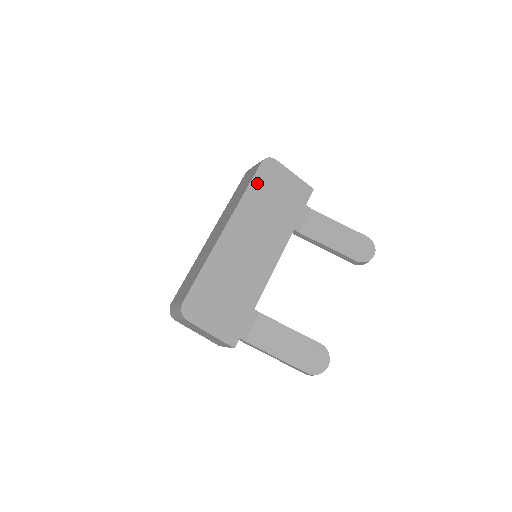
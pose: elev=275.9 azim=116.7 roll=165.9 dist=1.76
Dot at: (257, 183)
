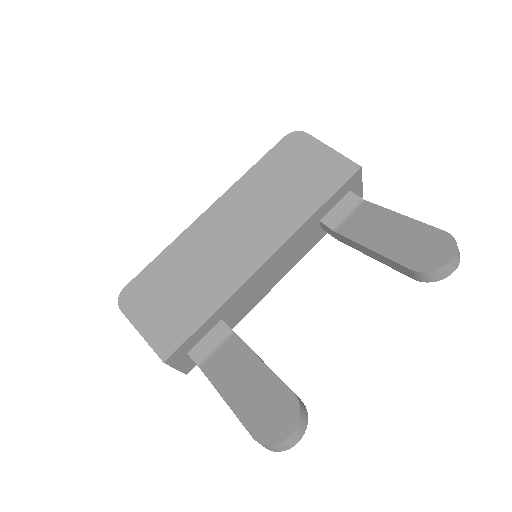
Dot at: (270, 160)
